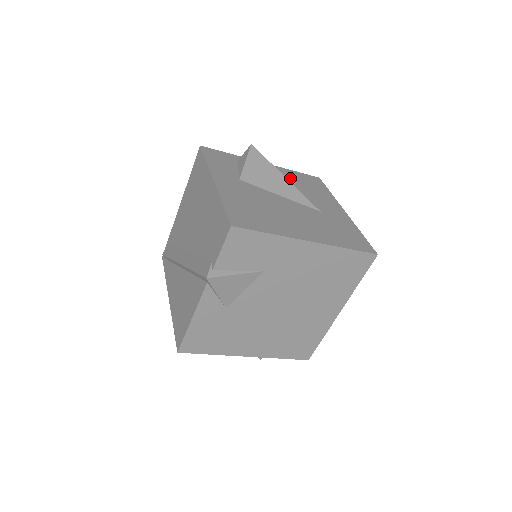
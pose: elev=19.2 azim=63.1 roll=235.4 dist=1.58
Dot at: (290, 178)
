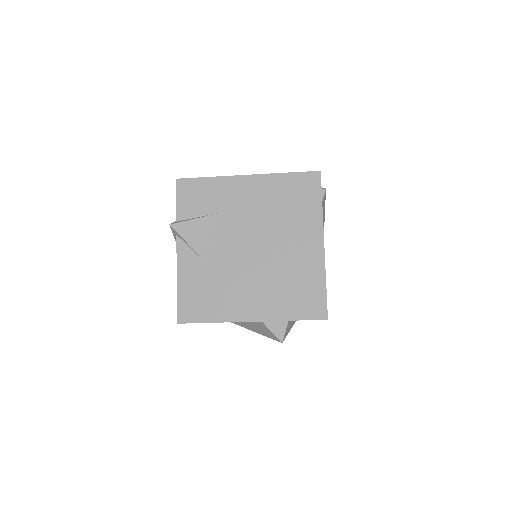
Dot at: occluded
